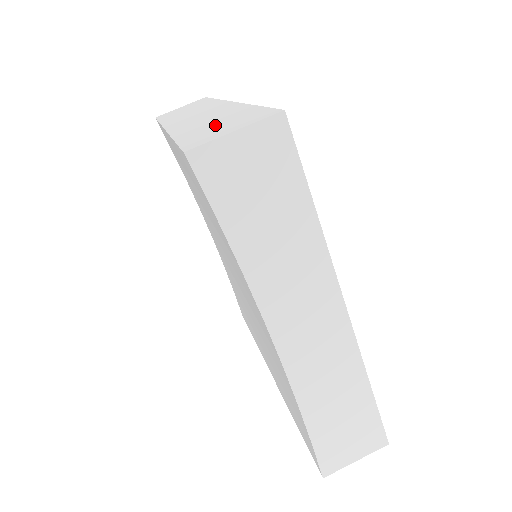
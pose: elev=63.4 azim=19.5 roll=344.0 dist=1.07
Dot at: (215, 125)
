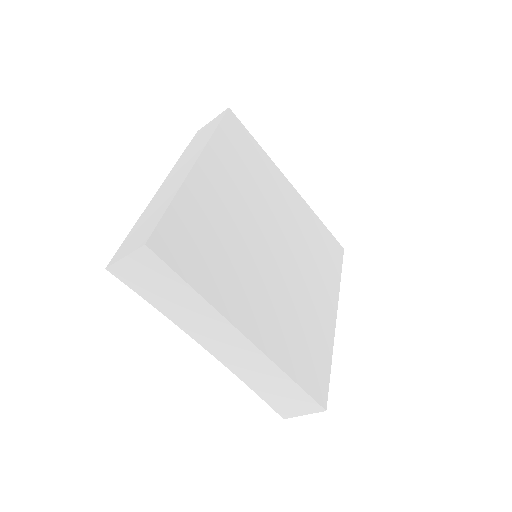
Dot at: (143, 226)
